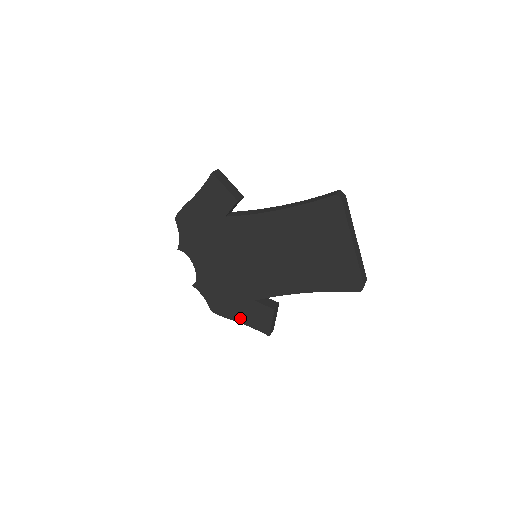
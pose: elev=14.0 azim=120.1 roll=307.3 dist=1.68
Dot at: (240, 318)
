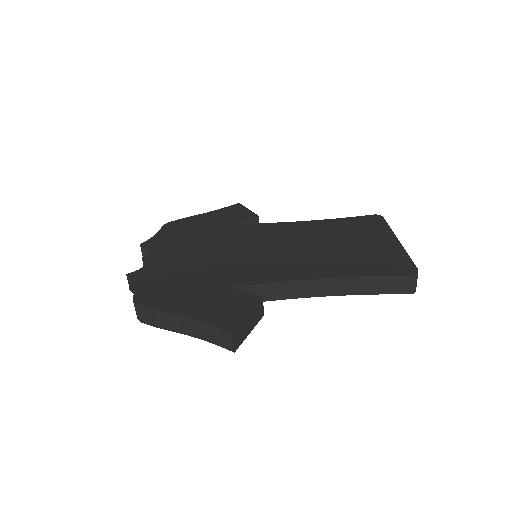
Dot at: (186, 309)
